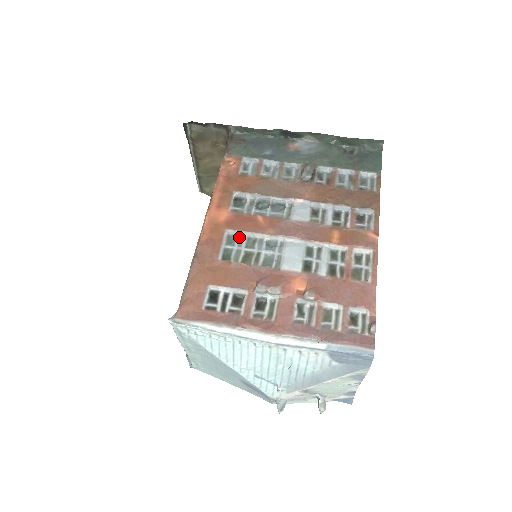
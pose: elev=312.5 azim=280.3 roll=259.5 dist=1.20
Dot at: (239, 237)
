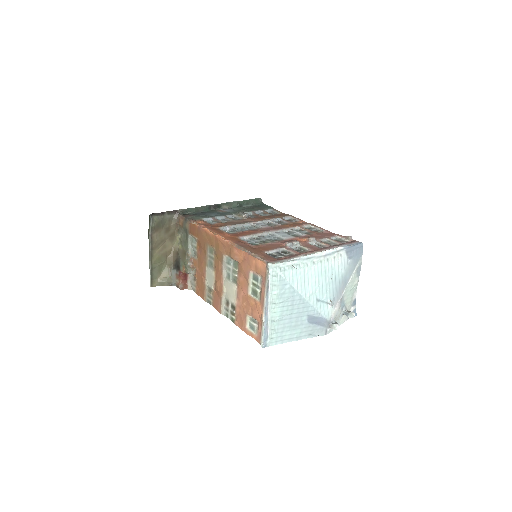
Dot at: (248, 239)
